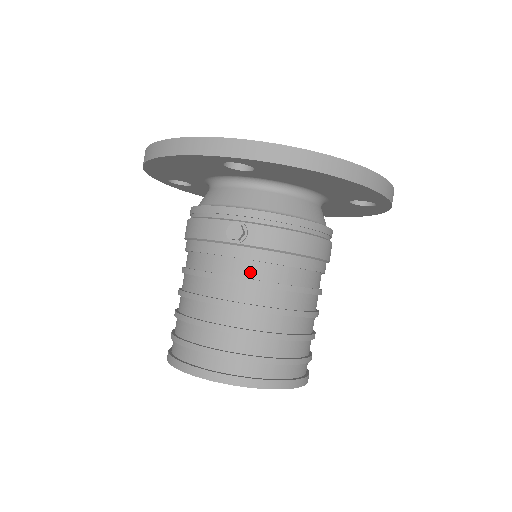
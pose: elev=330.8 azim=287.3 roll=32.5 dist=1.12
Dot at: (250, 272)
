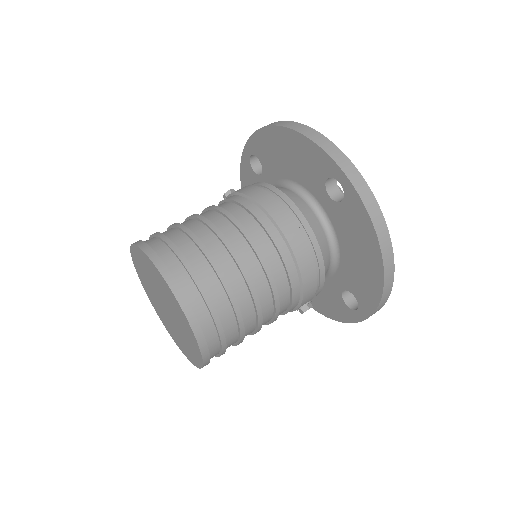
Dot at: occluded
